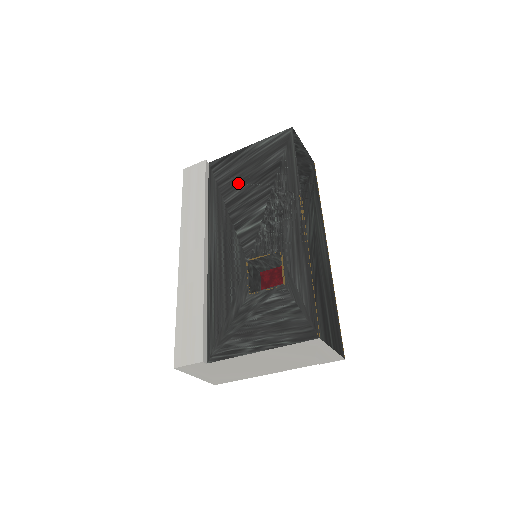
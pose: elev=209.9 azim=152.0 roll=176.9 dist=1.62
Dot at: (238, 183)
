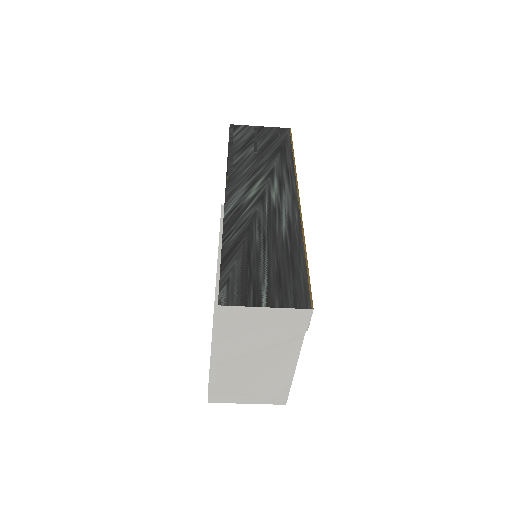
Dot at: occluded
